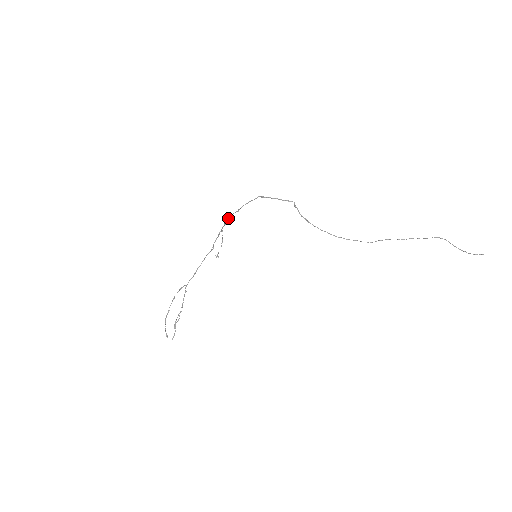
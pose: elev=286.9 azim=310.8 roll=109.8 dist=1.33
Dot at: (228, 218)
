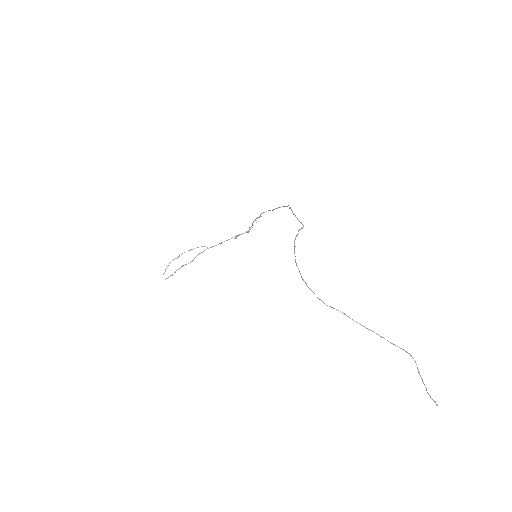
Dot at: (264, 212)
